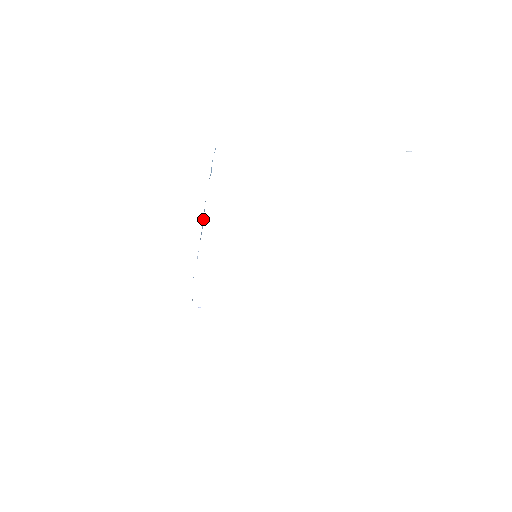
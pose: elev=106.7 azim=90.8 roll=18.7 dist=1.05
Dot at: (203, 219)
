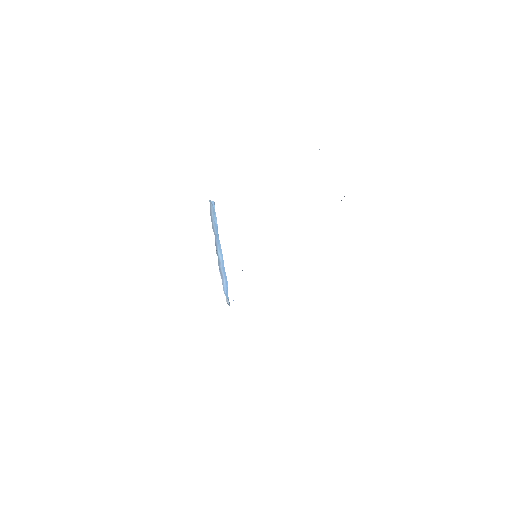
Dot at: (221, 251)
